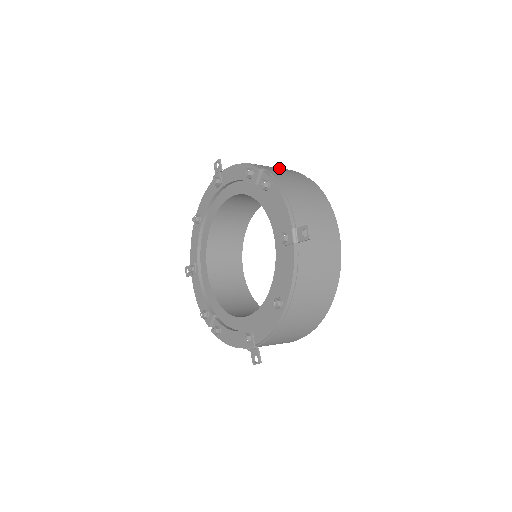
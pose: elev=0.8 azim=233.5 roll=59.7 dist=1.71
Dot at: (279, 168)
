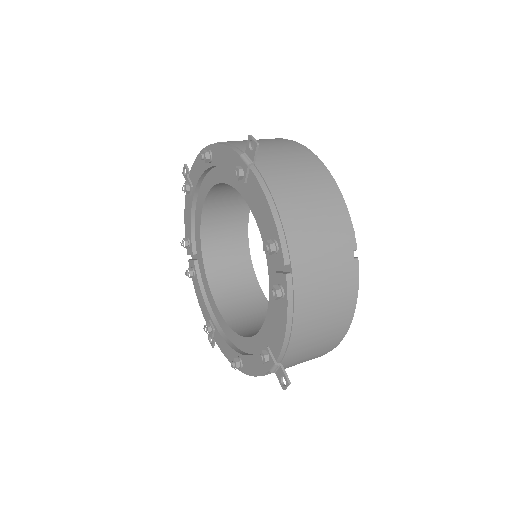
Dot at: (325, 235)
